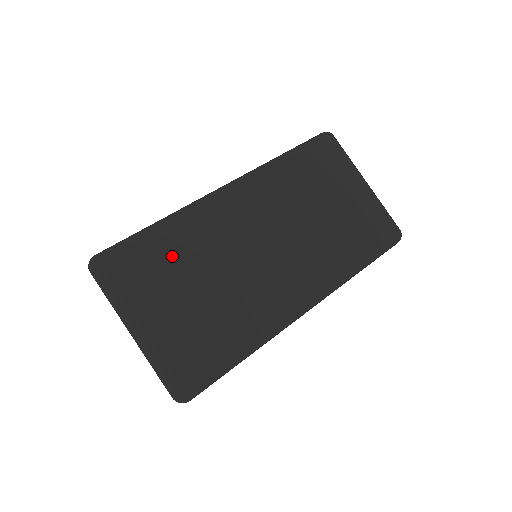
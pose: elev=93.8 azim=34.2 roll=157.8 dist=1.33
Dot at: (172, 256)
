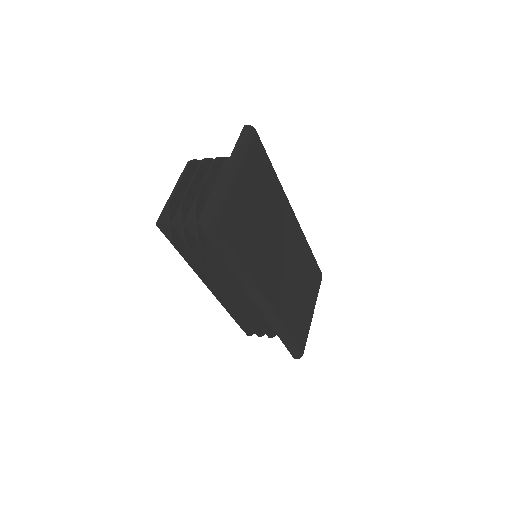
Dot at: (267, 186)
